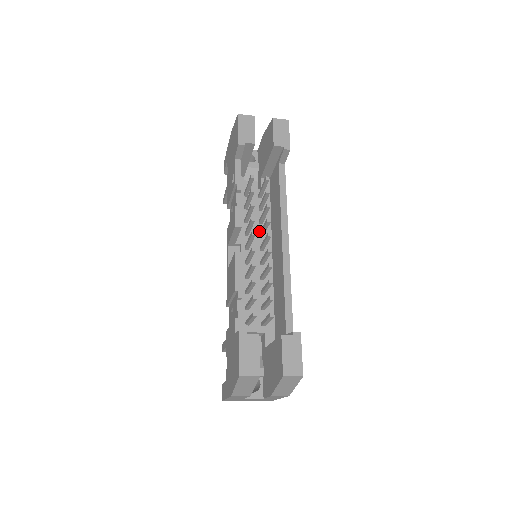
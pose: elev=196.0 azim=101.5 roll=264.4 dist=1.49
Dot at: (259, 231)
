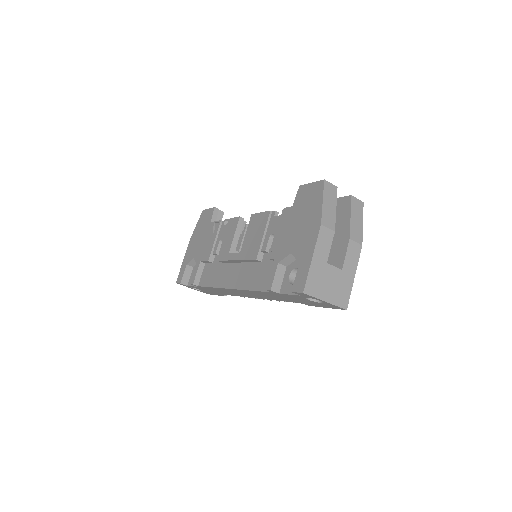
Dot at: occluded
